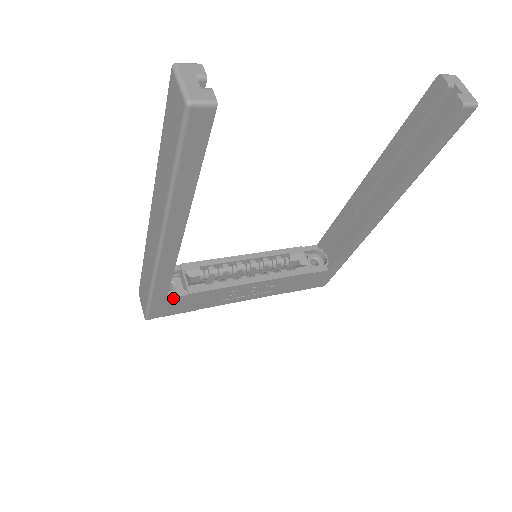
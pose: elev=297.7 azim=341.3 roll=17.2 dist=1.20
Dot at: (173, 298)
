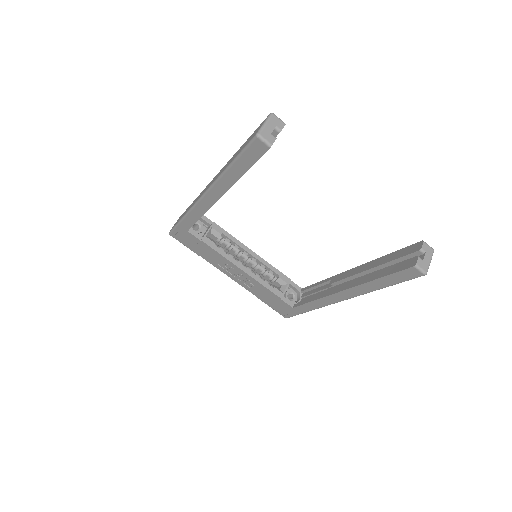
Dot at: (191, 234)
